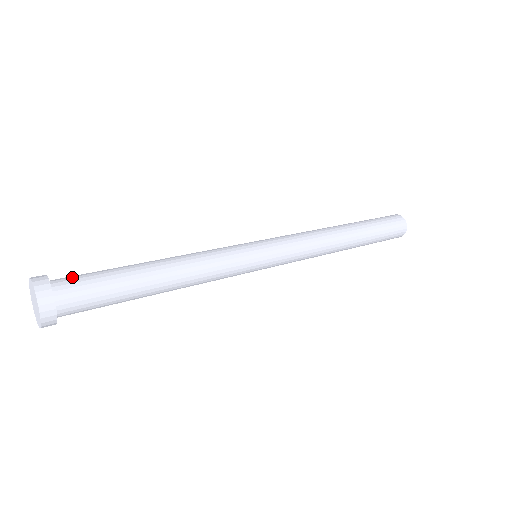
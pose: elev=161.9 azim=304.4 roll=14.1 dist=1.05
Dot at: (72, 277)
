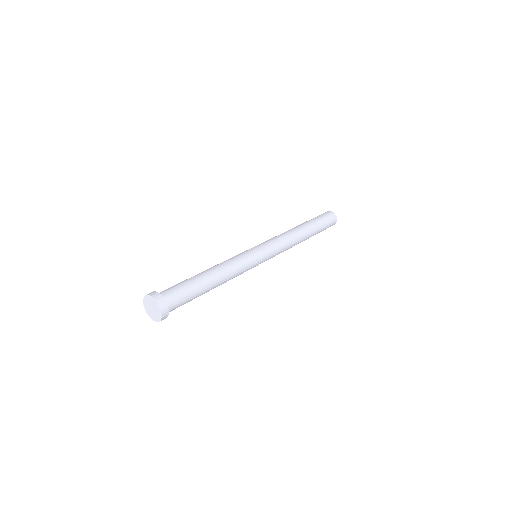
Dot at: (169, 290)
